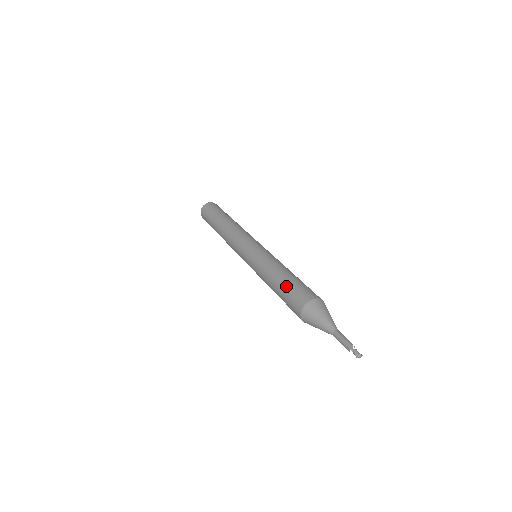
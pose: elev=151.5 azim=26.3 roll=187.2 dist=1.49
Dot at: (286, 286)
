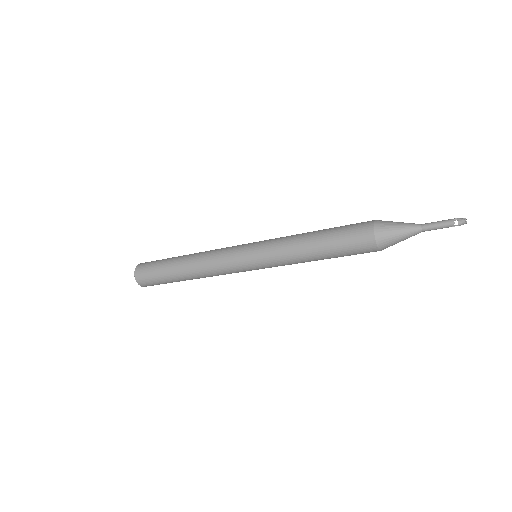
Dot at: (335, 228)
